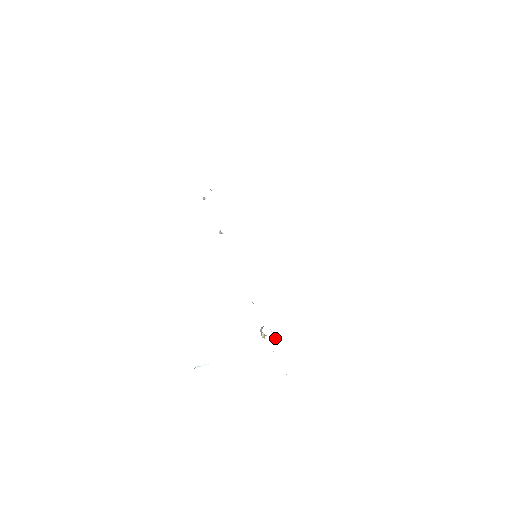
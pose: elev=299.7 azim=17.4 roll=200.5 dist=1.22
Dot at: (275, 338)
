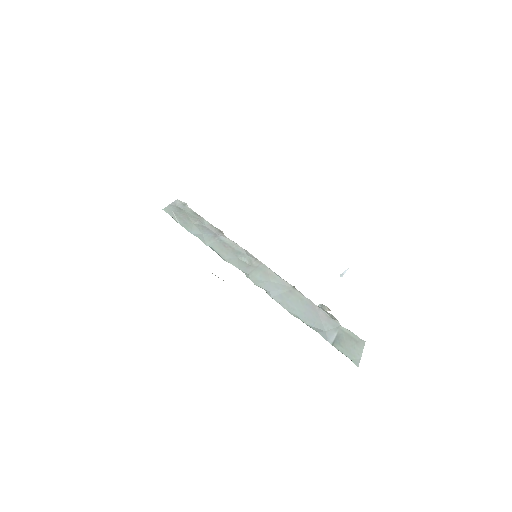
Dot at: (331, 319)
